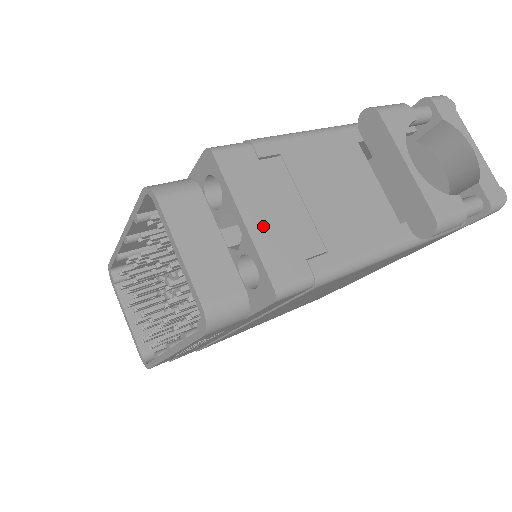
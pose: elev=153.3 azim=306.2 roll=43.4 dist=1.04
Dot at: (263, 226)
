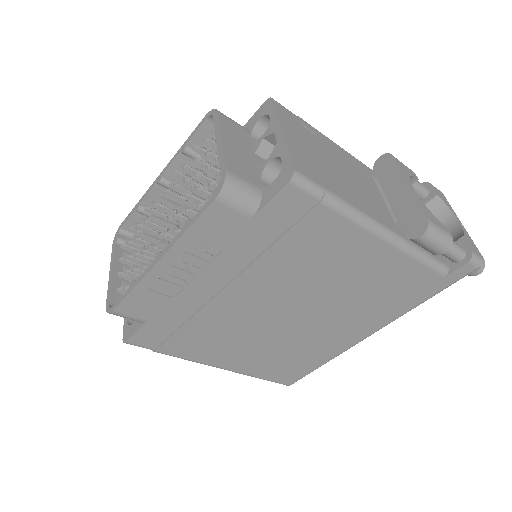
Dot at: (295, 144)
